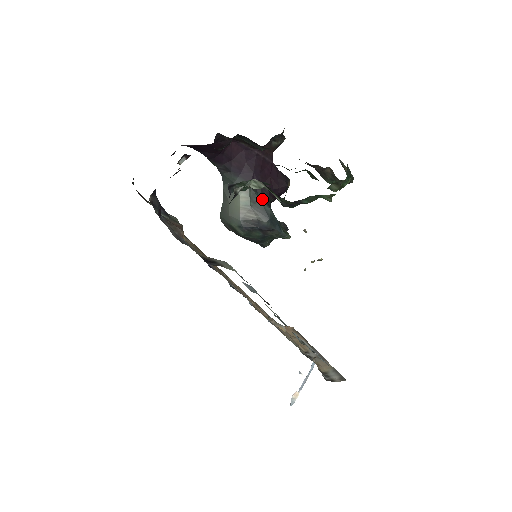
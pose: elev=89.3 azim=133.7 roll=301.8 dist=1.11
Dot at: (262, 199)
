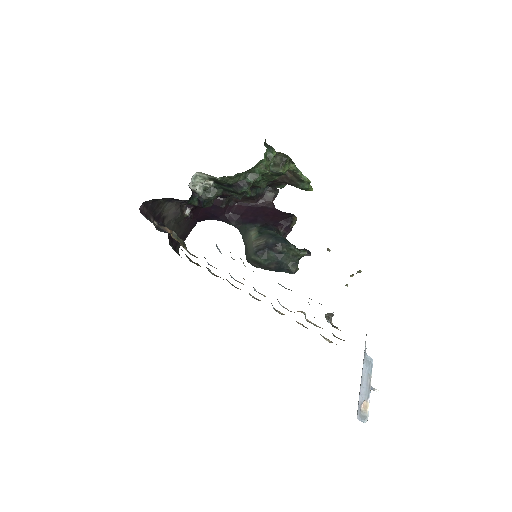
Dot at: (267, 229)
